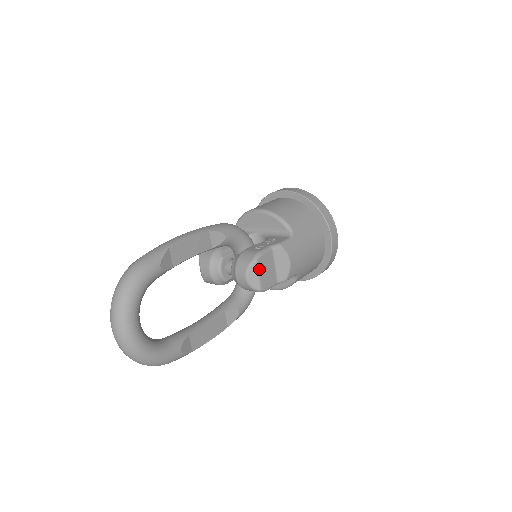
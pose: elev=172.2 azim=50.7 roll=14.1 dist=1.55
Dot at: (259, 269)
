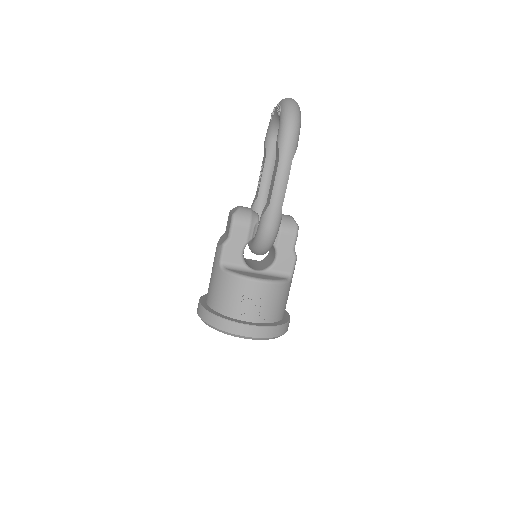
Dot at: occluded
